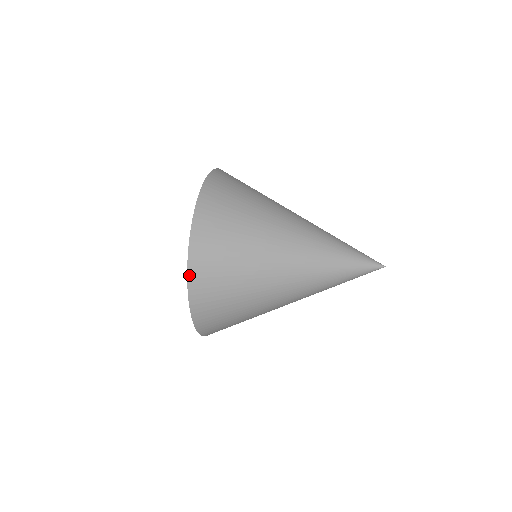
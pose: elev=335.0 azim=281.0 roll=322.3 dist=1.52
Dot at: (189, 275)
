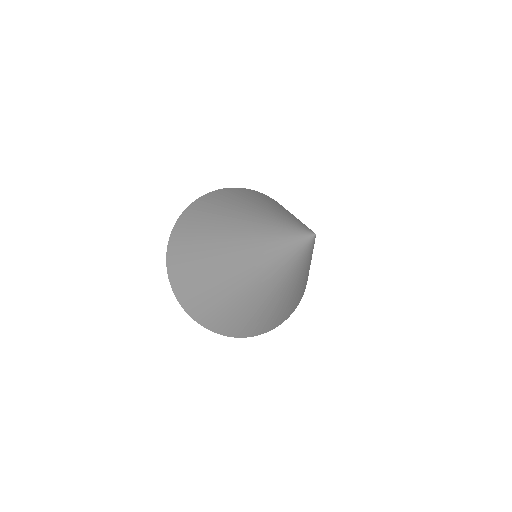
Dot at: (167, 258)
